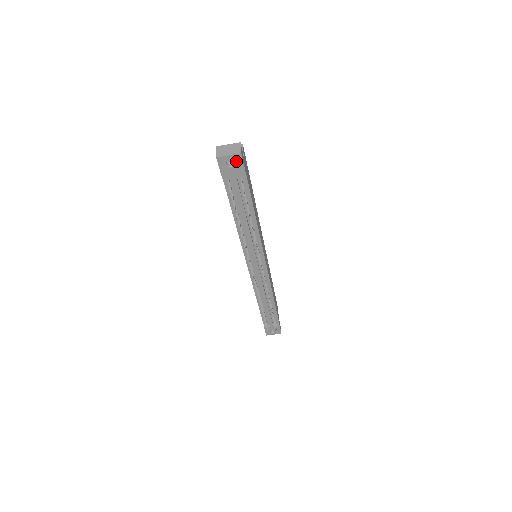
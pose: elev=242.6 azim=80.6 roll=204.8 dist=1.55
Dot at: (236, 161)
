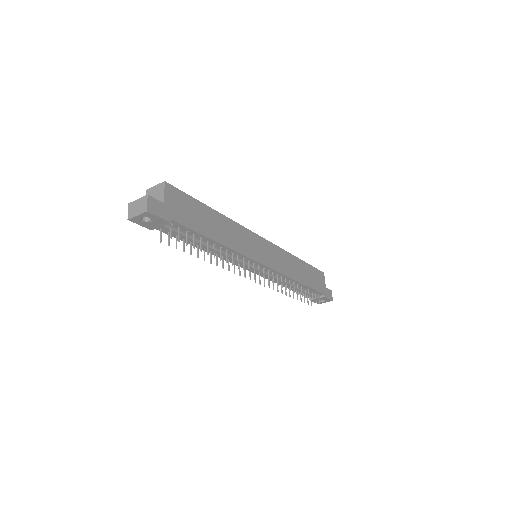
Dot at: (149, 217)
